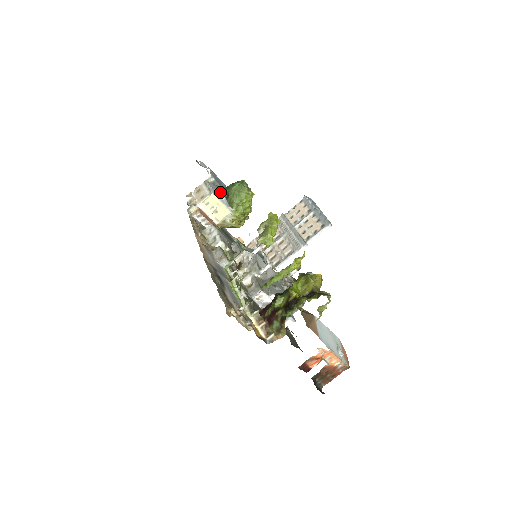
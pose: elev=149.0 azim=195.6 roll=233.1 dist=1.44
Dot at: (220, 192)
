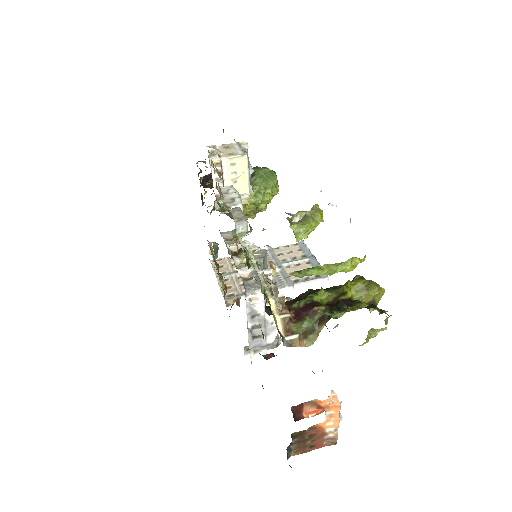
Dot at: occluded
